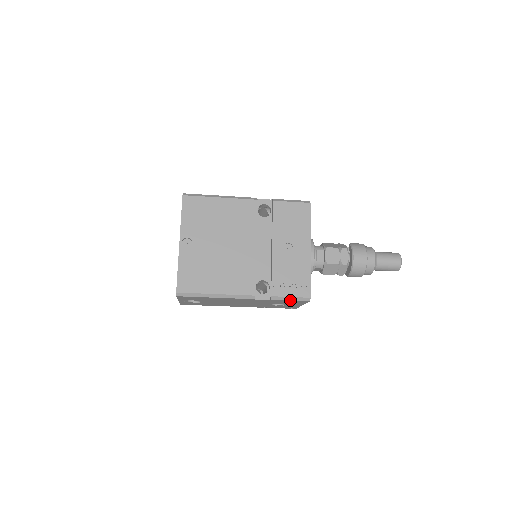
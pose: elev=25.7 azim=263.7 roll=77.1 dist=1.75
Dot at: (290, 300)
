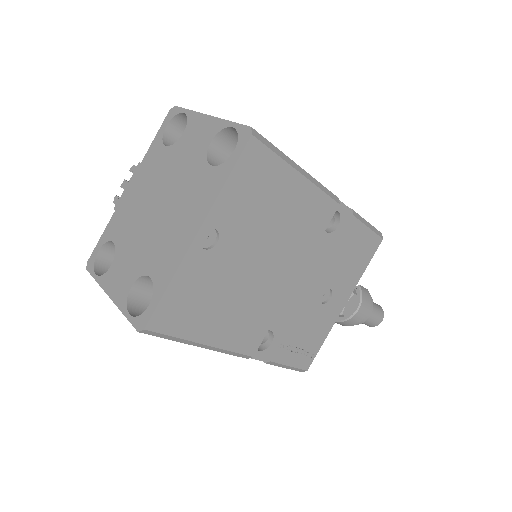
Dot at: (284, 367)
